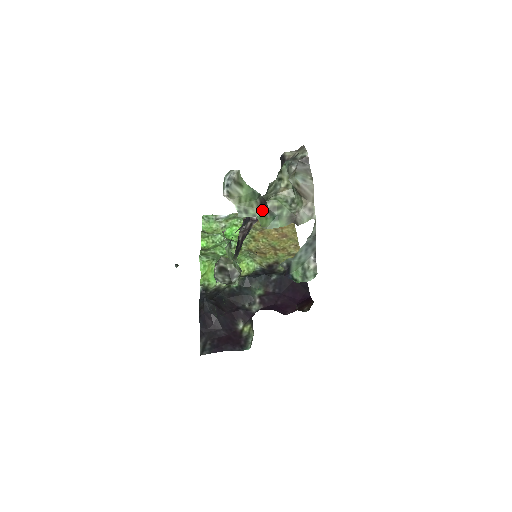
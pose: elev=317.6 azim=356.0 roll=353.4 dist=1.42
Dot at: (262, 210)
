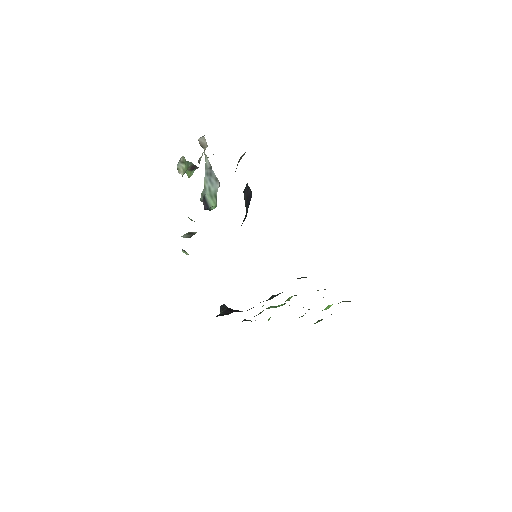
Dot at: (191, 170)
